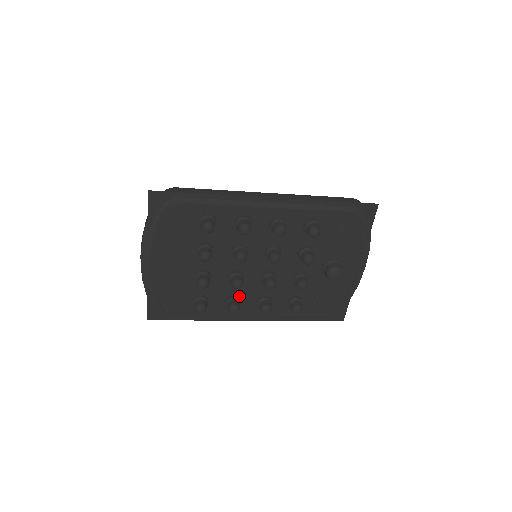
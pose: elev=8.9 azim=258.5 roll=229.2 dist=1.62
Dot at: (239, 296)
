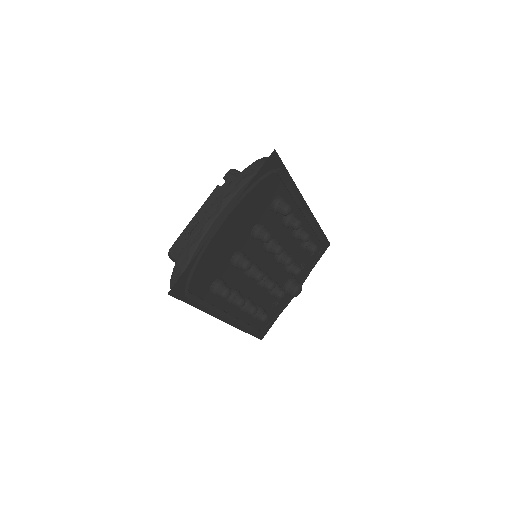
Dot at: occluded
